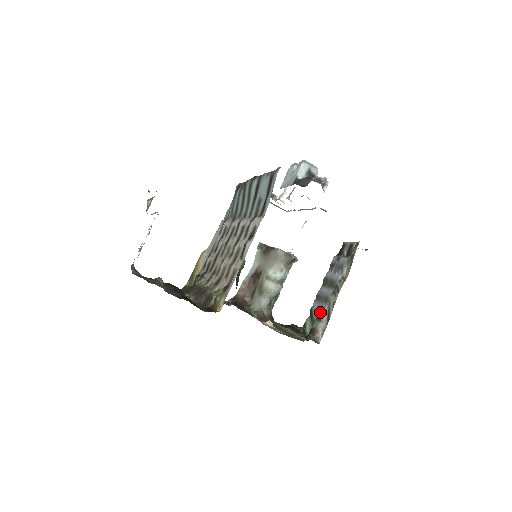
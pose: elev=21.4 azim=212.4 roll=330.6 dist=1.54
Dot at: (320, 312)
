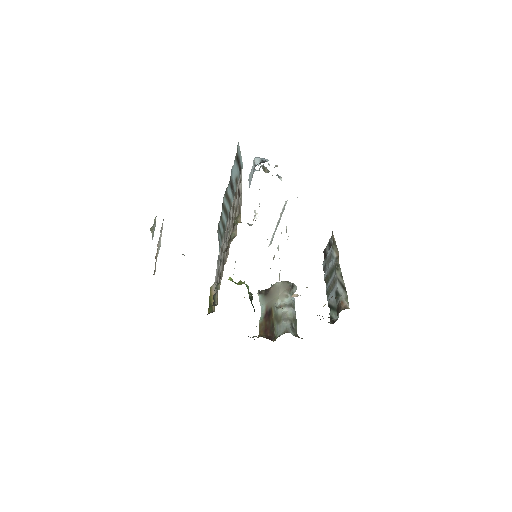
Dot at: (335, 292)
